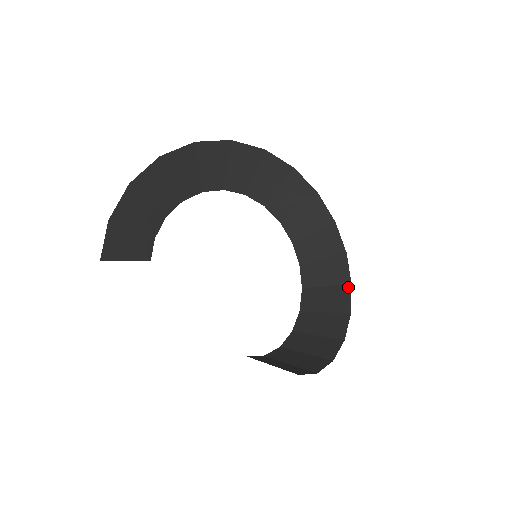
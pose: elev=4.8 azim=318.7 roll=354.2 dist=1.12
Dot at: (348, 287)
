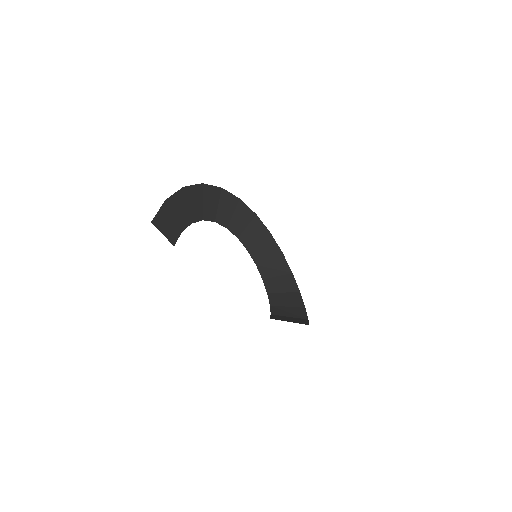
Dot at: (303, 309)
